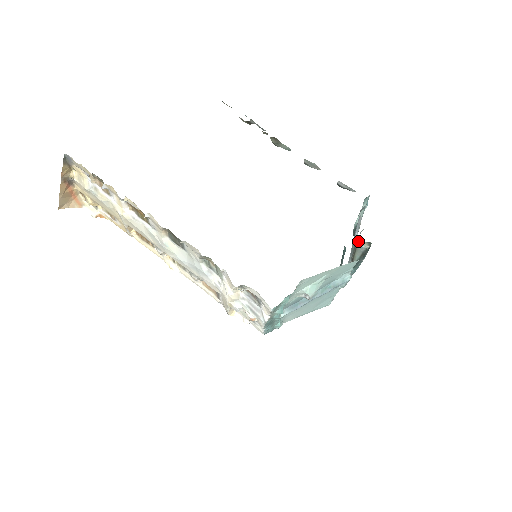
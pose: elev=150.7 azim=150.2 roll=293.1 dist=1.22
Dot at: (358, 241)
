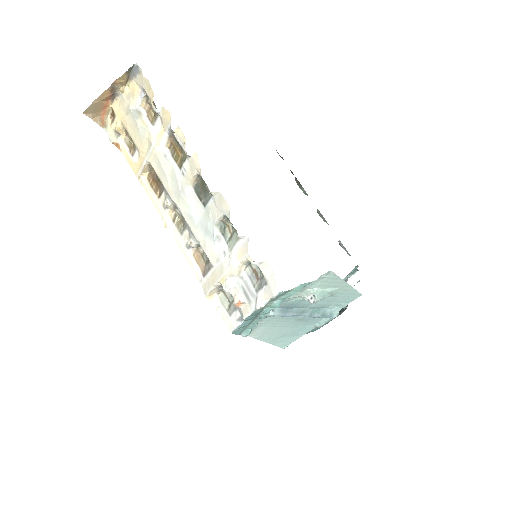
Dot at: occluded
